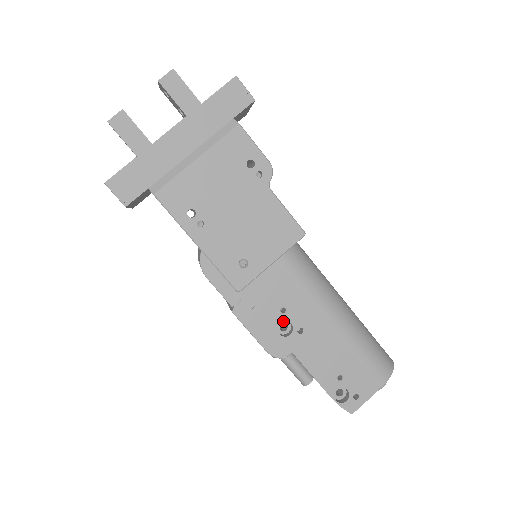
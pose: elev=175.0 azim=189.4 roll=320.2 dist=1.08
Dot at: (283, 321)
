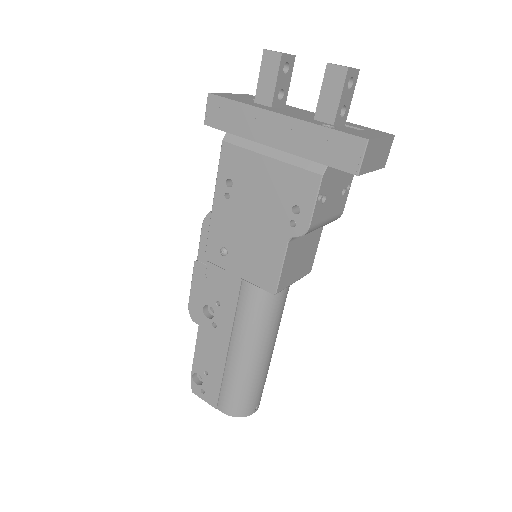
Dot at: occluded
